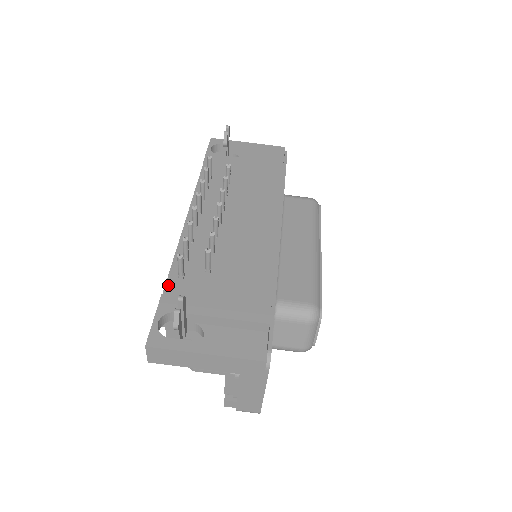
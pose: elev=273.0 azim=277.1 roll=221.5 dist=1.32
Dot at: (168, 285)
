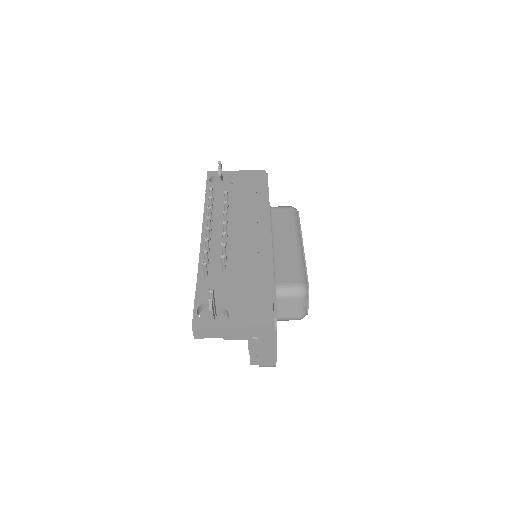
Dot at: (198, 285)
